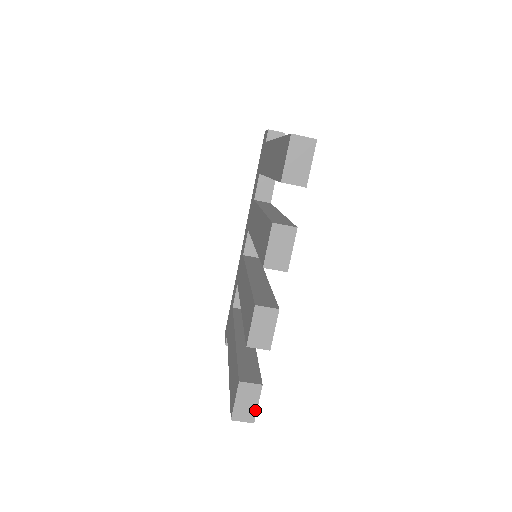
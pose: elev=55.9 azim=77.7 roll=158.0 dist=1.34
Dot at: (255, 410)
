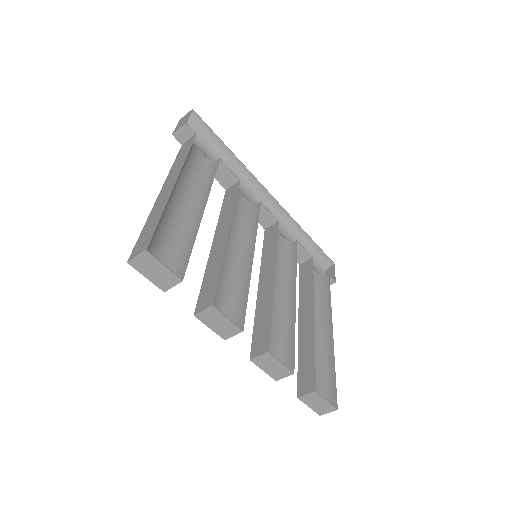
Dot at: (329, 404)
